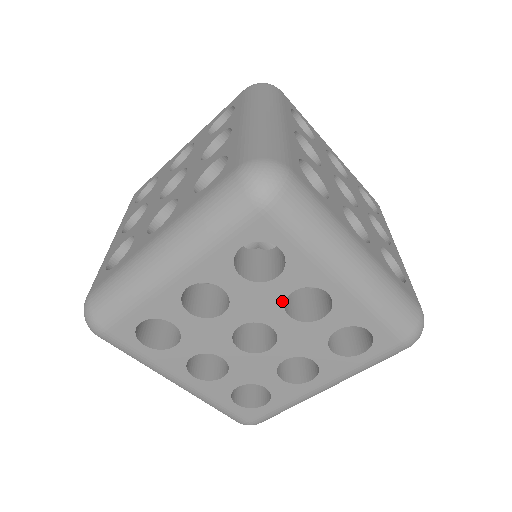
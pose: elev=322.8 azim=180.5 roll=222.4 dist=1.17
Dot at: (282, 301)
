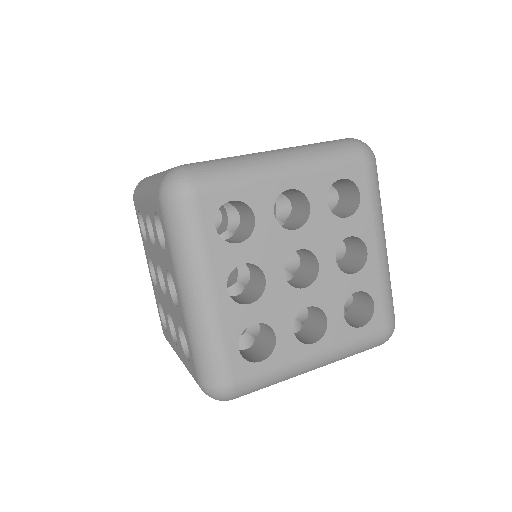
Dot at: (339, 241)
